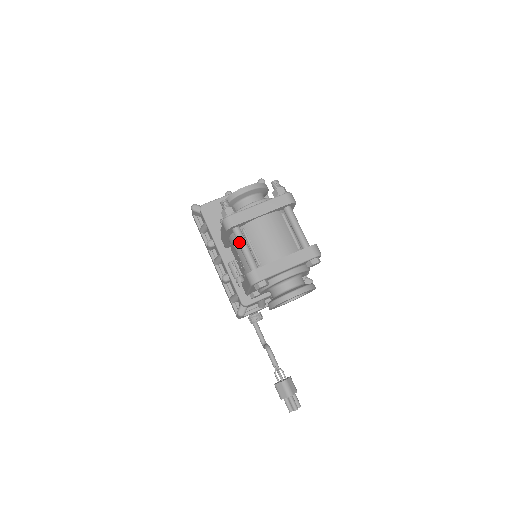
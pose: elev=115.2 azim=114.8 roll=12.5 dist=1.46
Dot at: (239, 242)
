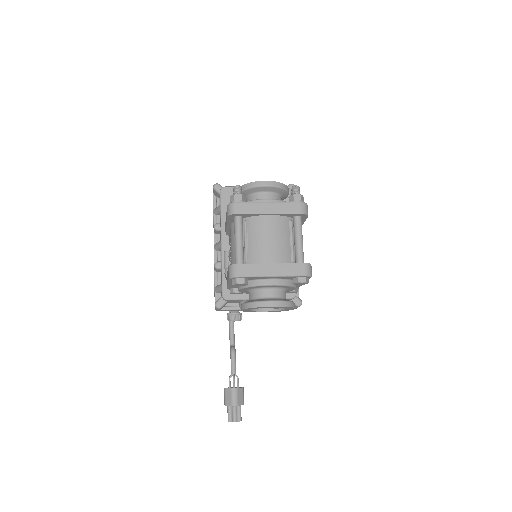
Dot at: (235, 232)
